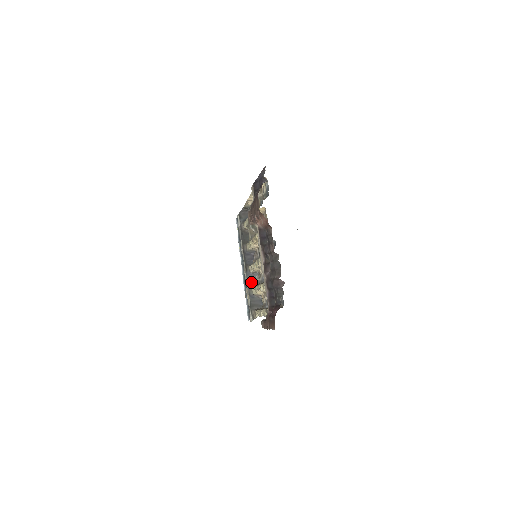
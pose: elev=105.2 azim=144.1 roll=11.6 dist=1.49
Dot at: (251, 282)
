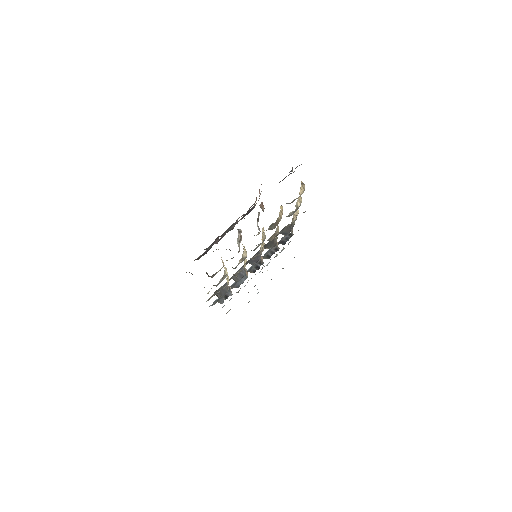
Dot at: occluded
